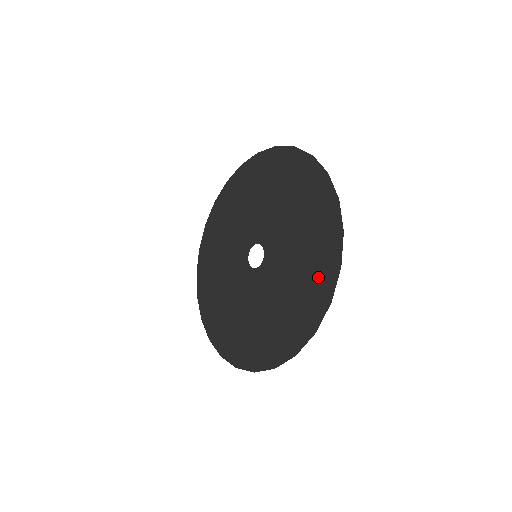
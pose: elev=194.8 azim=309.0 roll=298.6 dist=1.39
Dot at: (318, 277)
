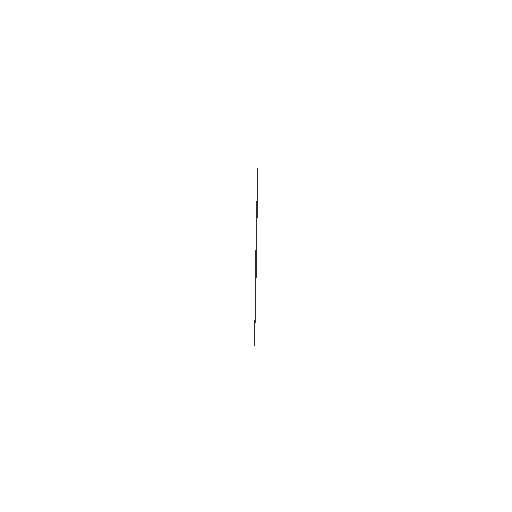
Dot at: occluded
